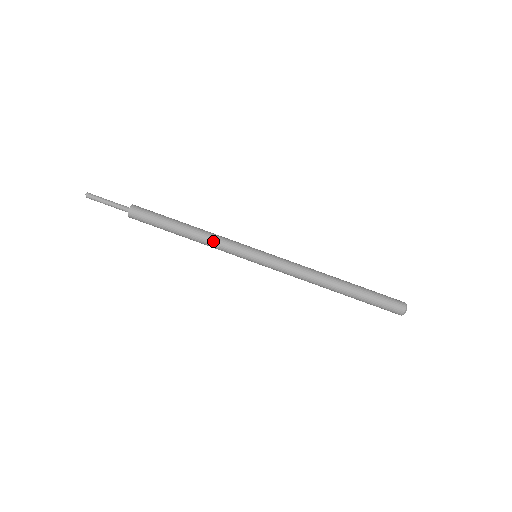
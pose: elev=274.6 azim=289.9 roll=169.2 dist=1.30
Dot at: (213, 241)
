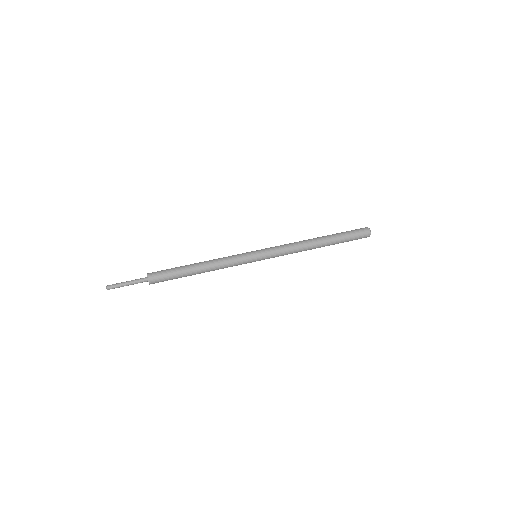
Dot at: (221, 260)
